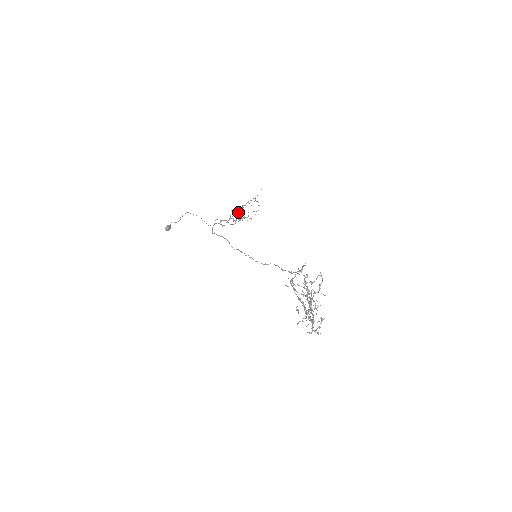
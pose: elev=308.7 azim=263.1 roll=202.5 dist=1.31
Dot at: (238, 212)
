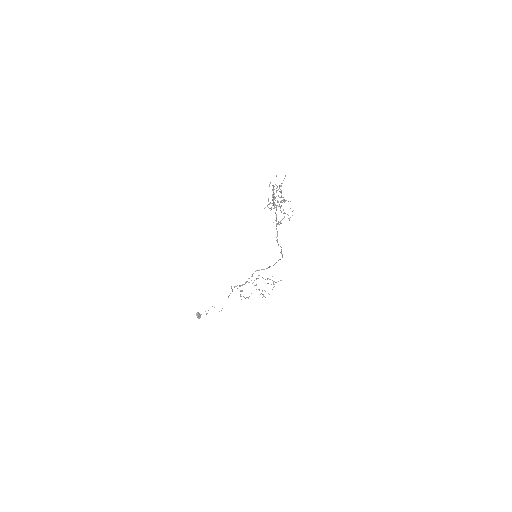
Dot at: occluded
